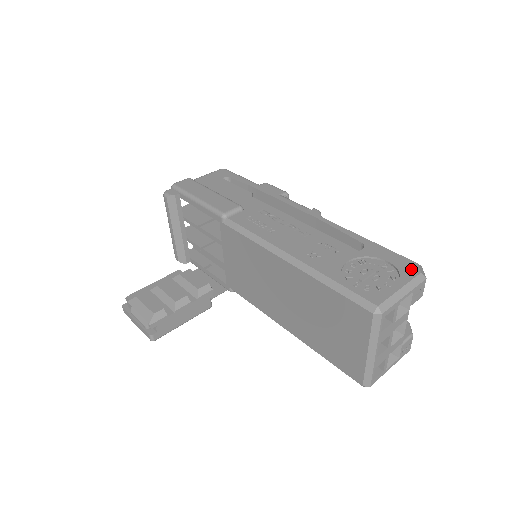
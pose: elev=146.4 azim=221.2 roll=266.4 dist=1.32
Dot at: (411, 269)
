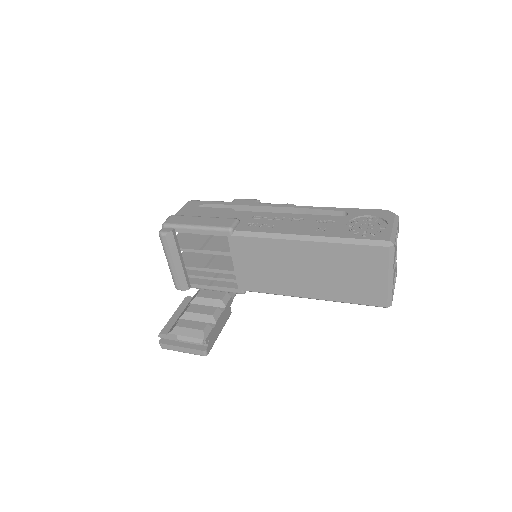
Dot at: (388, 214)
